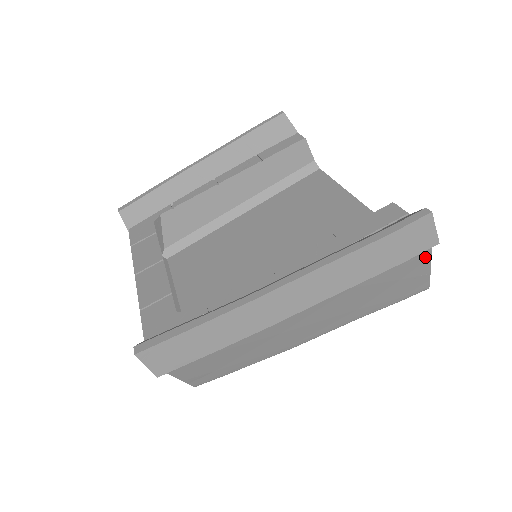
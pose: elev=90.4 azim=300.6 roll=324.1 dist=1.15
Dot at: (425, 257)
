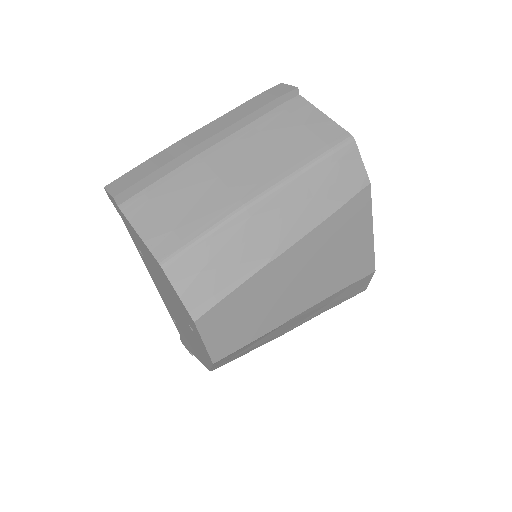
Dot at: (309, 108)
